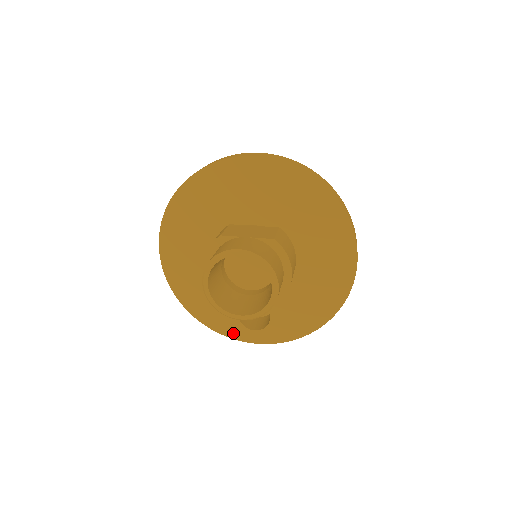
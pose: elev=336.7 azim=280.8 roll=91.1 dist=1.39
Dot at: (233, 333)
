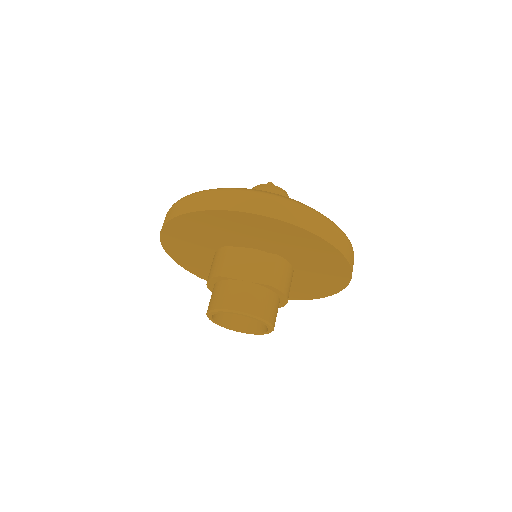
Dot at: occluded
